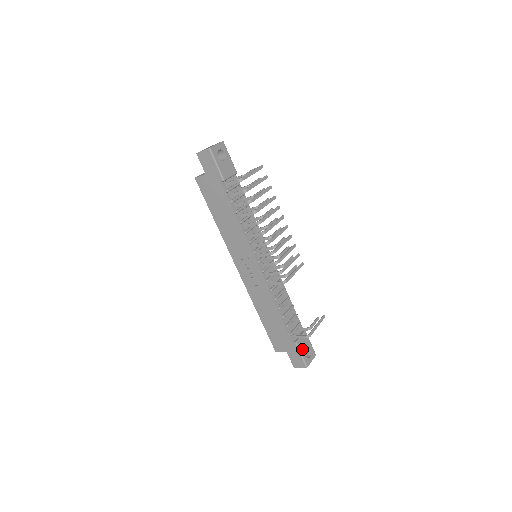
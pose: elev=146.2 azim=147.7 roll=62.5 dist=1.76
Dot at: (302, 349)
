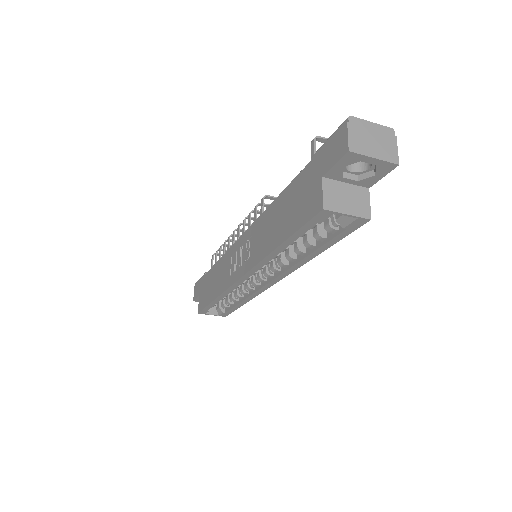
Dot at: occluded
